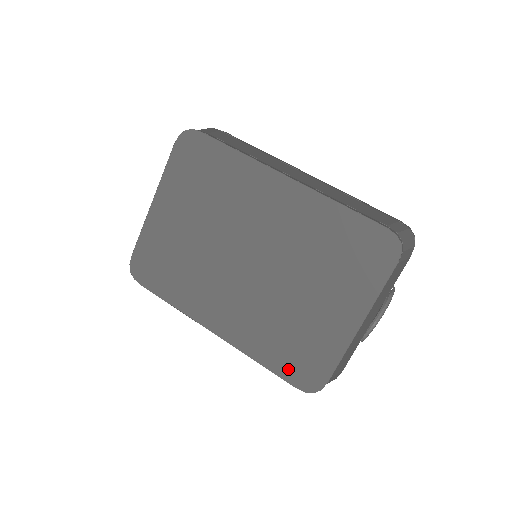
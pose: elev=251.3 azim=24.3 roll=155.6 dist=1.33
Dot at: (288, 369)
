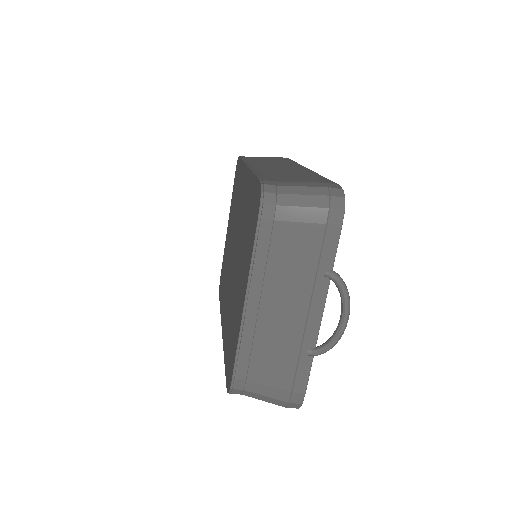
Dot at: (227, 364)
